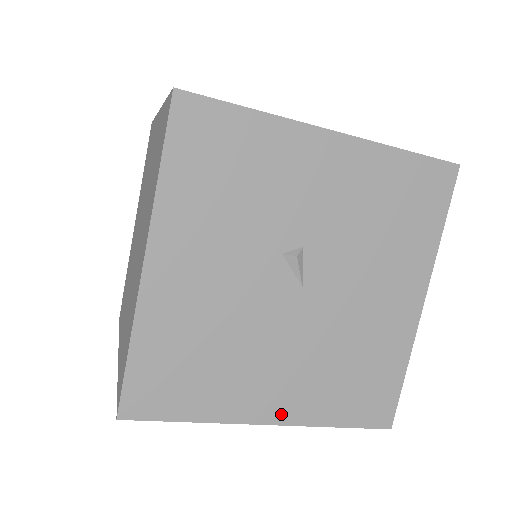
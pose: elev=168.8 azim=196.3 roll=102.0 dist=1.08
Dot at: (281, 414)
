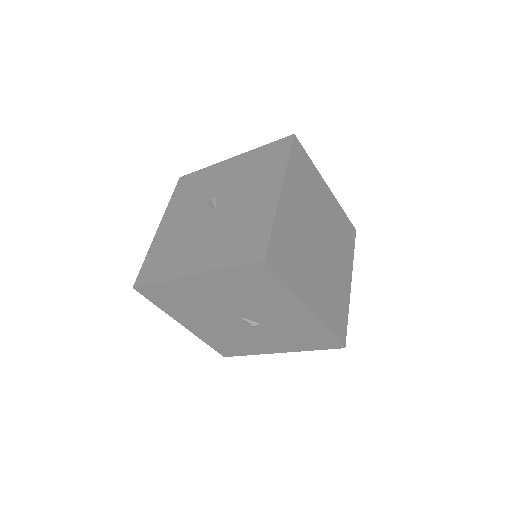
Dot at: (199, 268)
